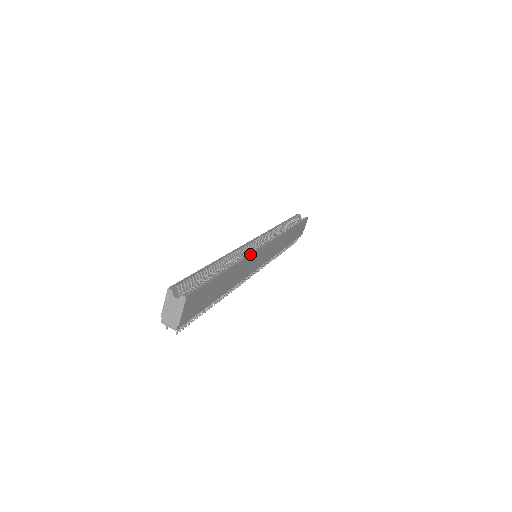
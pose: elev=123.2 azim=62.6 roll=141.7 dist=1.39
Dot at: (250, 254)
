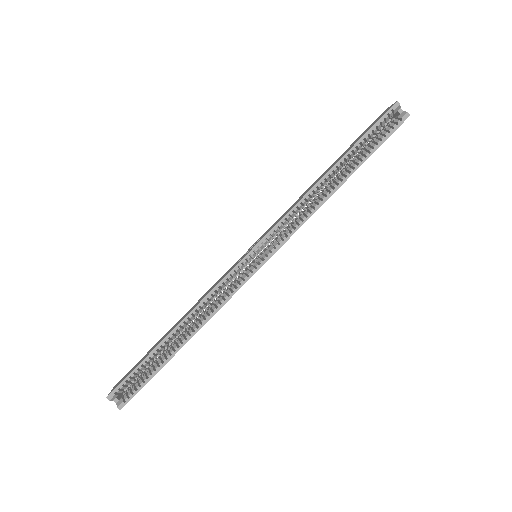
Dot at: (224, 303)
